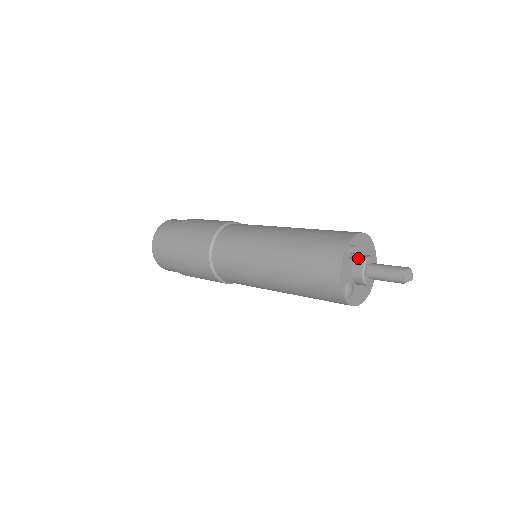
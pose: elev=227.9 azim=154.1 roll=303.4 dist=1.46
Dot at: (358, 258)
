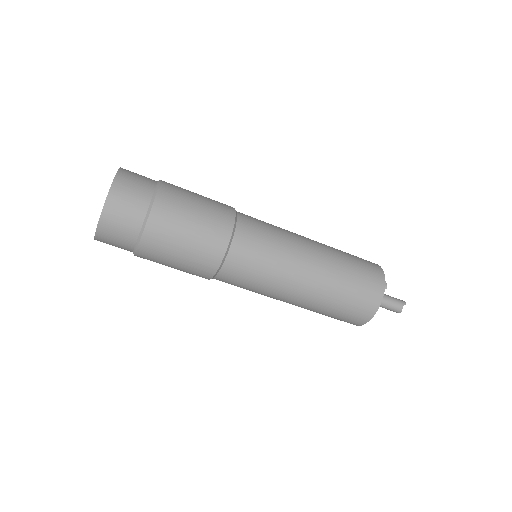
Dot at: occluded
